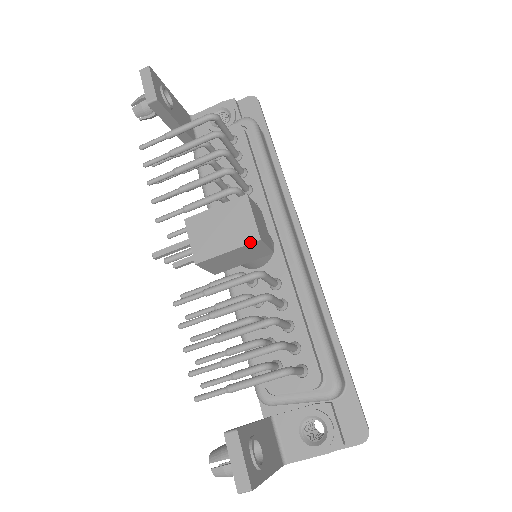
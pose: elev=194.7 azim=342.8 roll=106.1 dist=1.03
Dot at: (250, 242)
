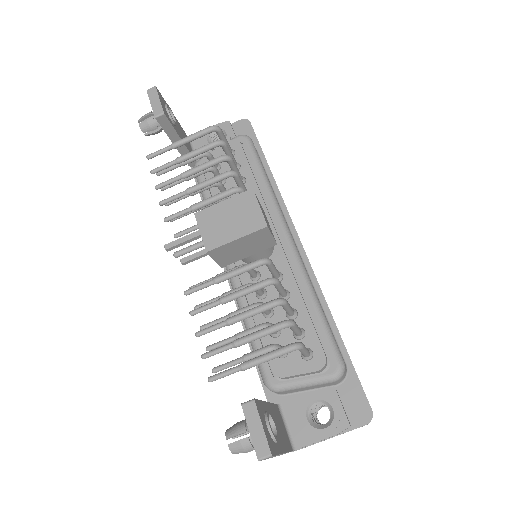
Dot at: (258, 229)
